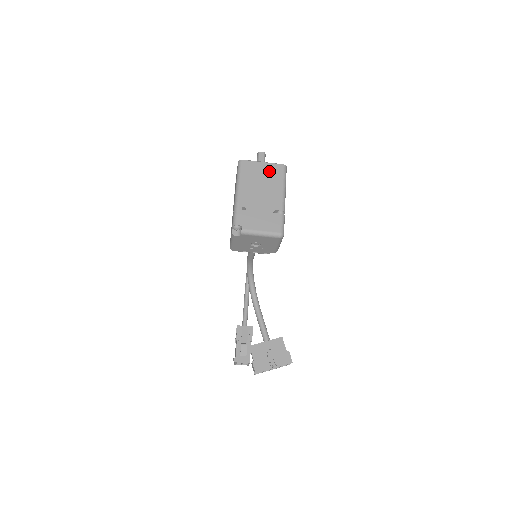
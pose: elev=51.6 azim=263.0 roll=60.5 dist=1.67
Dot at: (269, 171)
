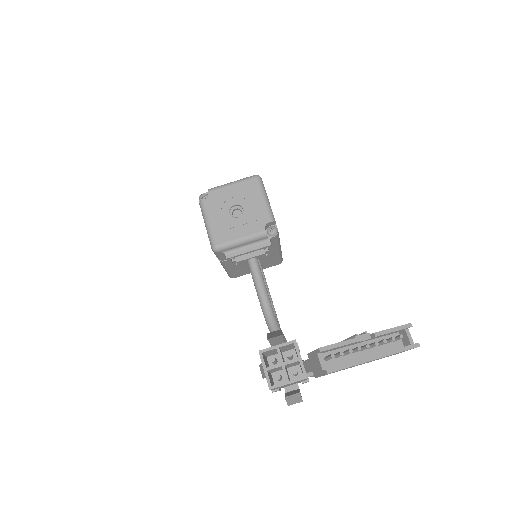
Dot at: occluded
